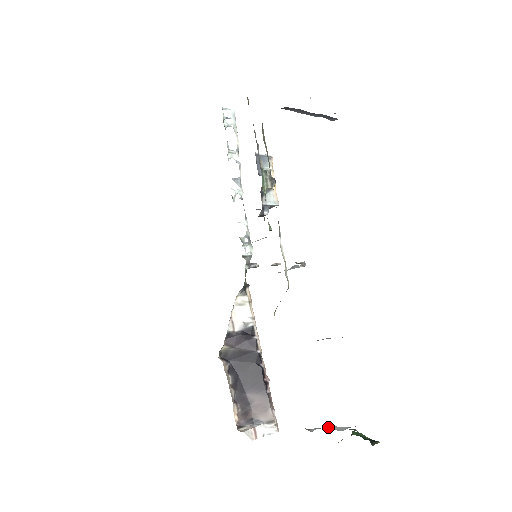
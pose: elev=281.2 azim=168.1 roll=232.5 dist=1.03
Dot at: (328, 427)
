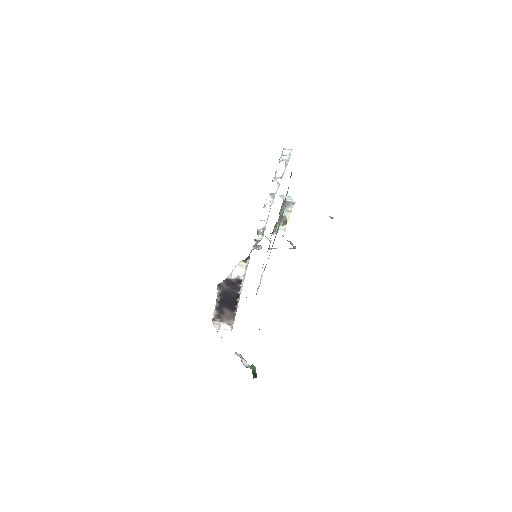
Dot at: (242, 360)
